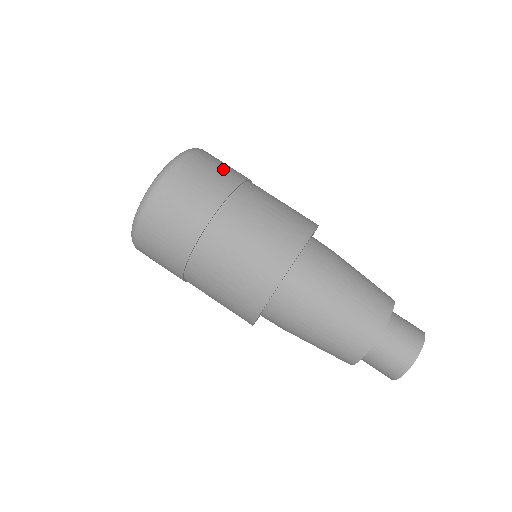
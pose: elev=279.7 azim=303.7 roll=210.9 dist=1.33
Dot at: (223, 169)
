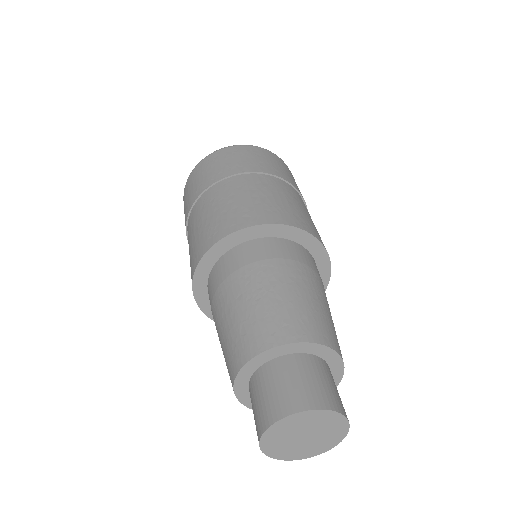
Dot at: (279, 167)
